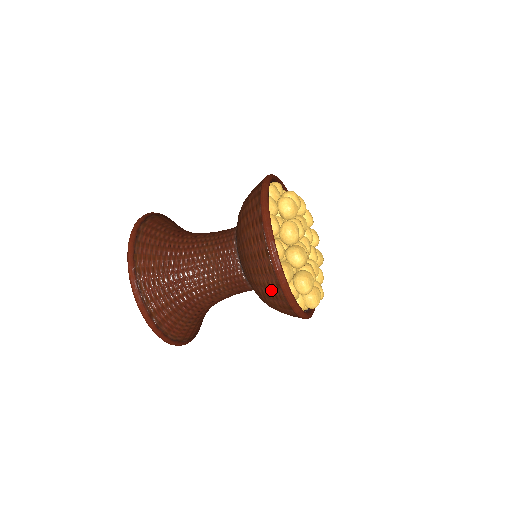
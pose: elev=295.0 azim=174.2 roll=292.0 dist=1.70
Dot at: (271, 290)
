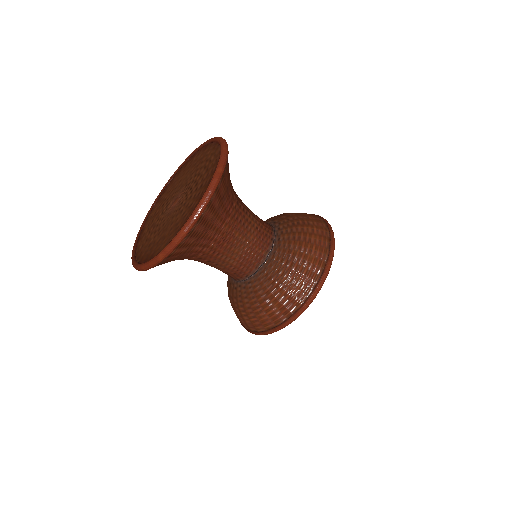
Dot at: (243, 322)
